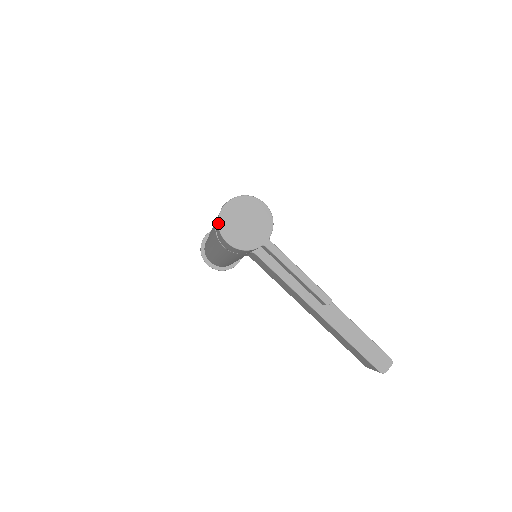
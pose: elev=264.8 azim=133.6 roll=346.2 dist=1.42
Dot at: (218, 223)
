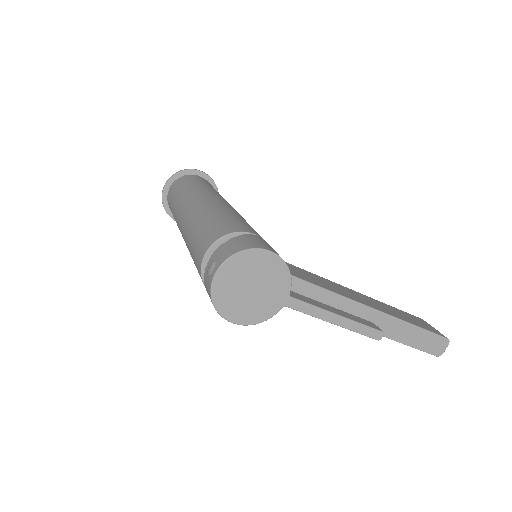
Dot at: (213, 305)
